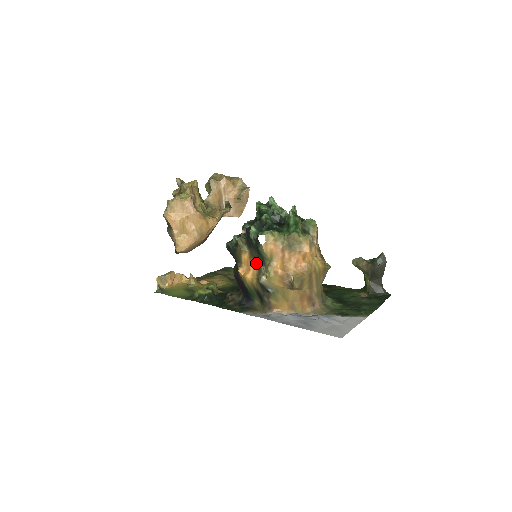
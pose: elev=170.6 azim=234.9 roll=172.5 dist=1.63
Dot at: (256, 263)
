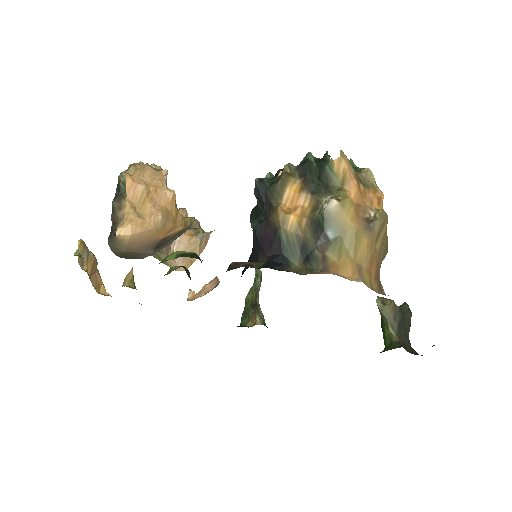
Dot at: (310, 197)
